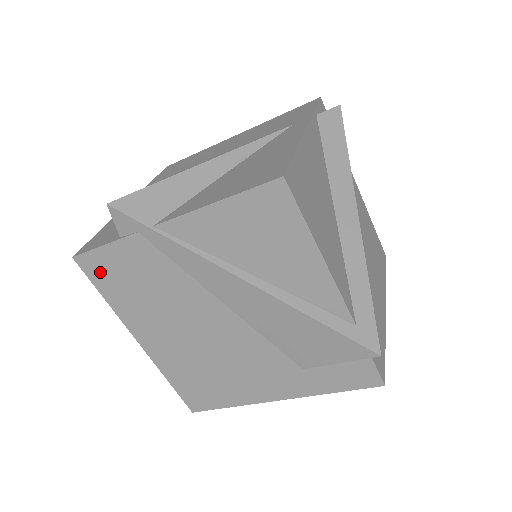
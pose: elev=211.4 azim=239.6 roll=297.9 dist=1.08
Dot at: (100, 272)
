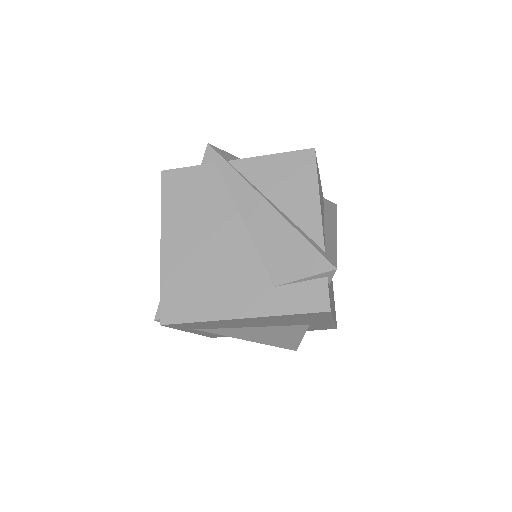
Dot at: (172, 184)
